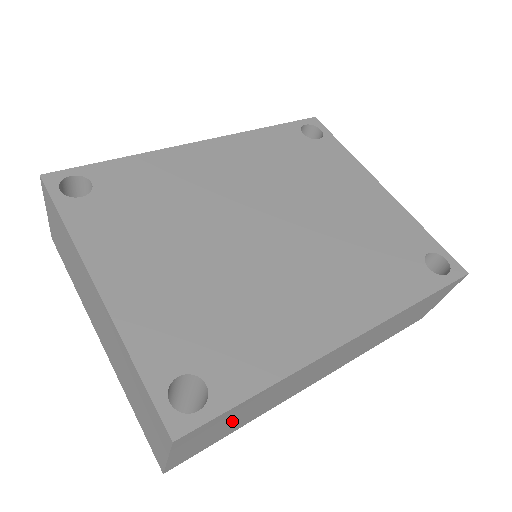
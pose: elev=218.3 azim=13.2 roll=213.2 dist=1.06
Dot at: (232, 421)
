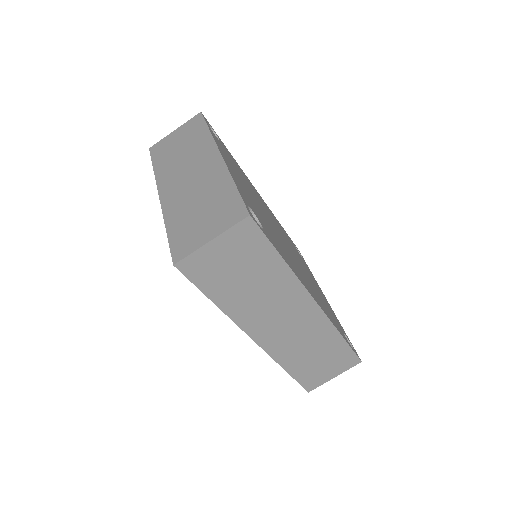
Dot at: (241, 271)
